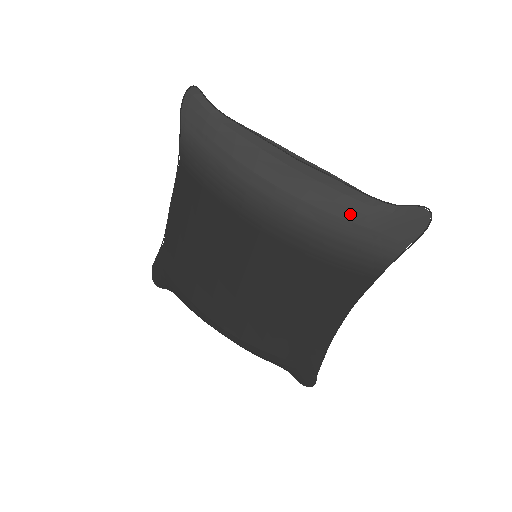
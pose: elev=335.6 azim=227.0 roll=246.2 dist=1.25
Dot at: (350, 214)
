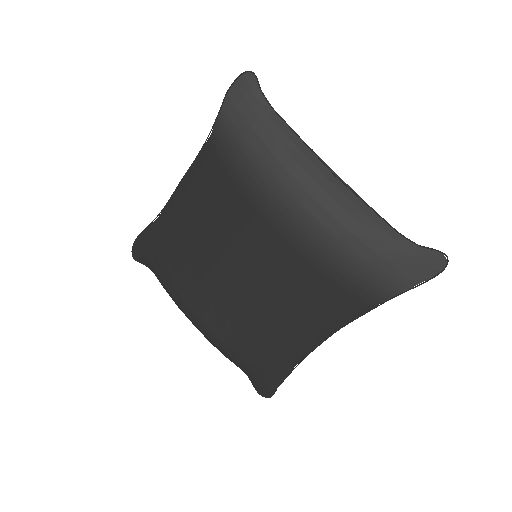
Dot at: (372, 241)
